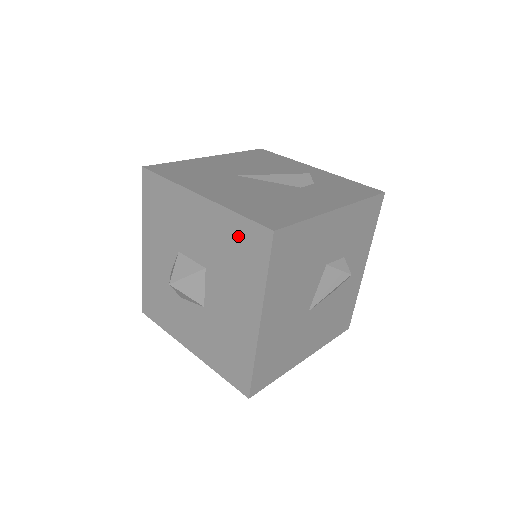
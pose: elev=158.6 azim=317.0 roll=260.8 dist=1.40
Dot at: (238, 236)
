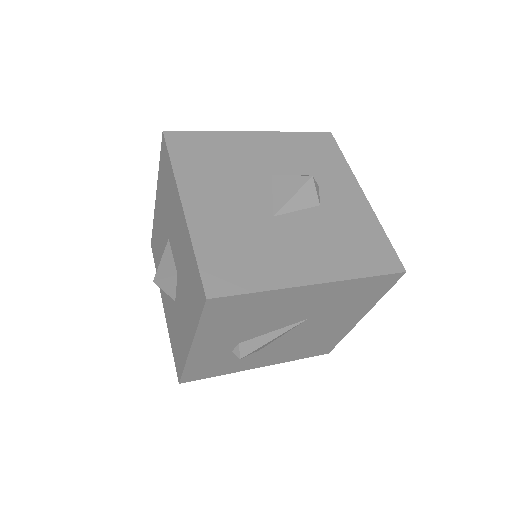
Dot at: (163, 175)
